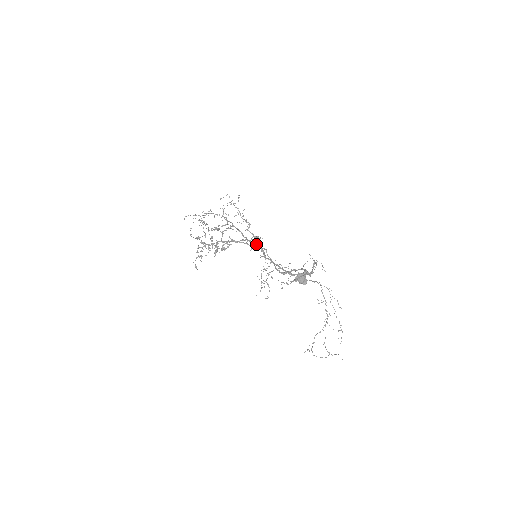
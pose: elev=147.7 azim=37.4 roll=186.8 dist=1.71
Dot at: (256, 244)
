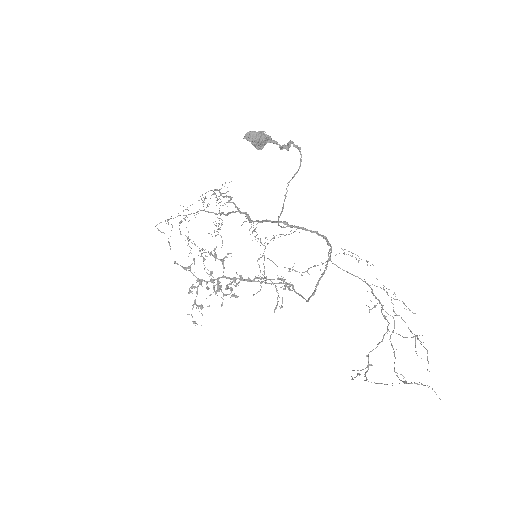
Dot at: (237, 211)
